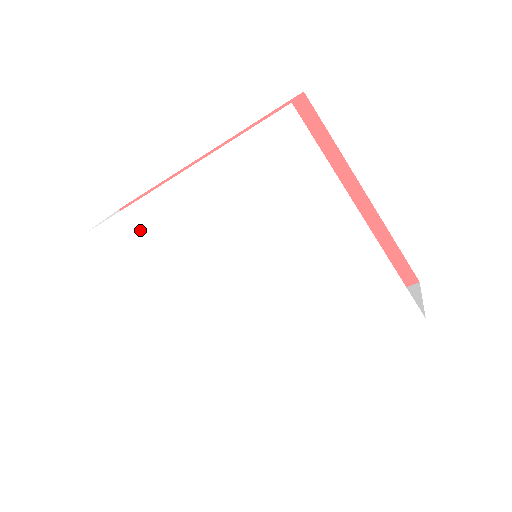
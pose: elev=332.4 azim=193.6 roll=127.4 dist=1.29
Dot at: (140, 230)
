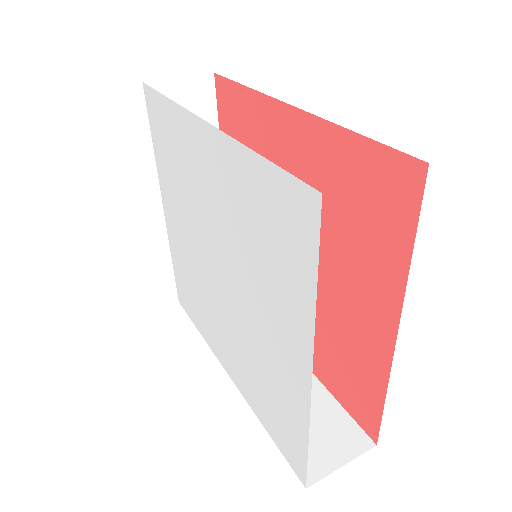
Dot at: (171, 130)
